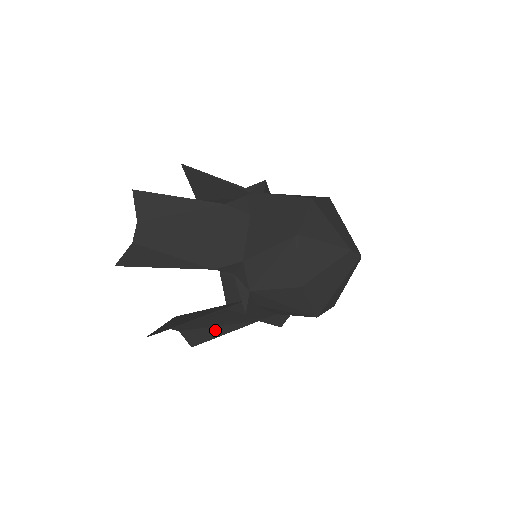
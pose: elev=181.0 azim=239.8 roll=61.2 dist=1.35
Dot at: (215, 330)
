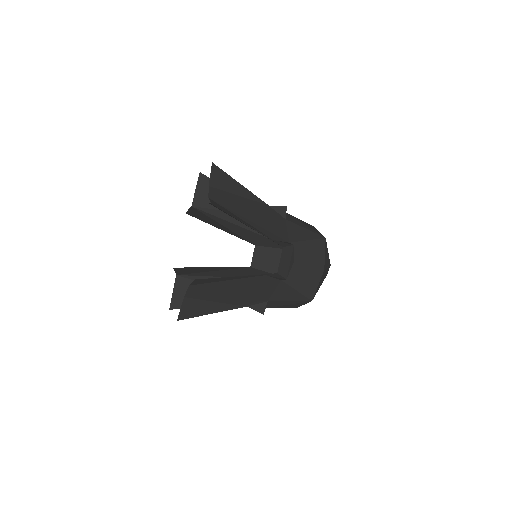
Dot at: (211, 306)
